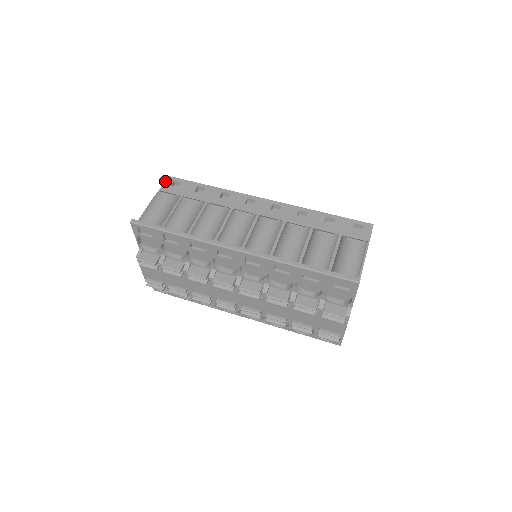
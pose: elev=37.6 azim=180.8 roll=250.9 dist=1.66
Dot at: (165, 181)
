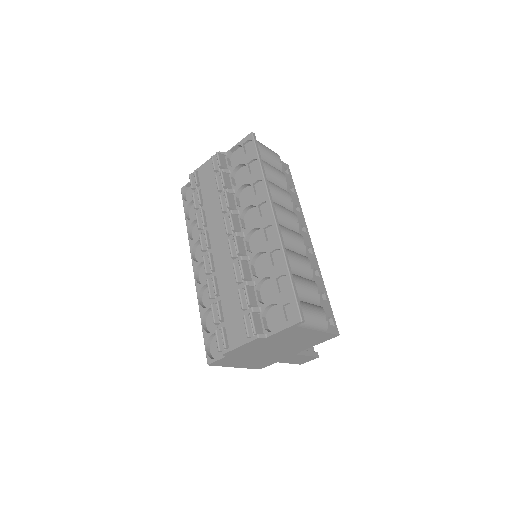
Dot at: occluded
